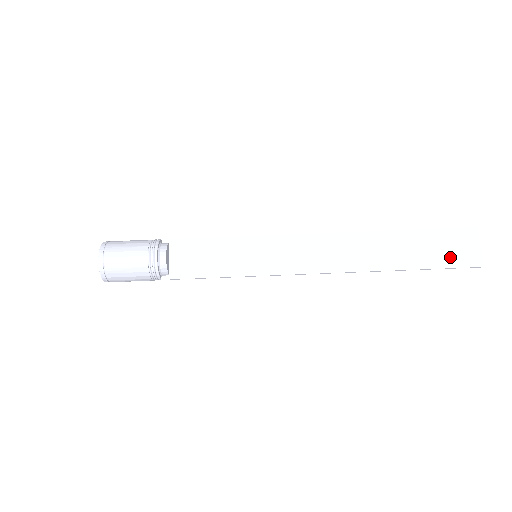
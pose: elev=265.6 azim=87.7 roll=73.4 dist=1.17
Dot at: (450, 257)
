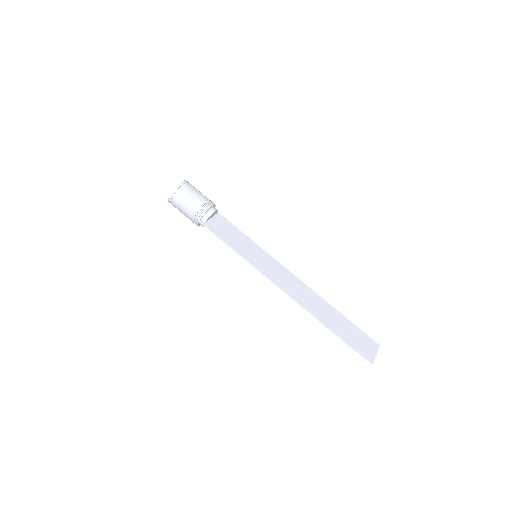
Dot at: (358, 344)
